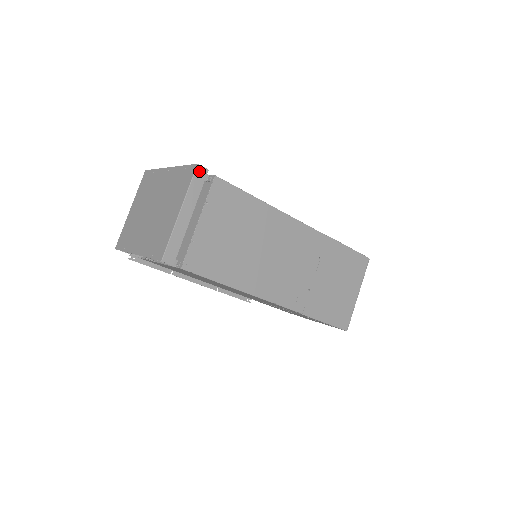
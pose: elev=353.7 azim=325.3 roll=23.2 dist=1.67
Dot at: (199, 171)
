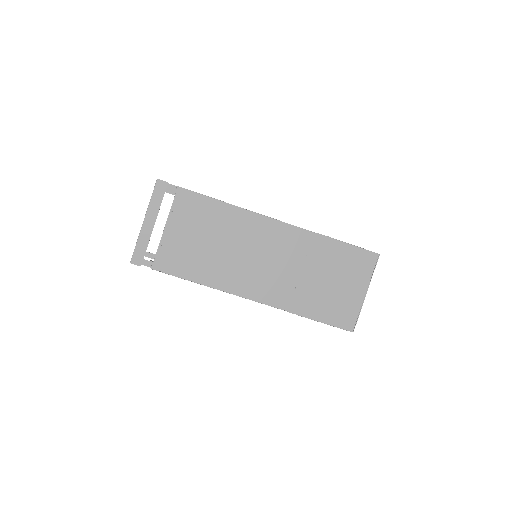
Dot at: (159, 184)
